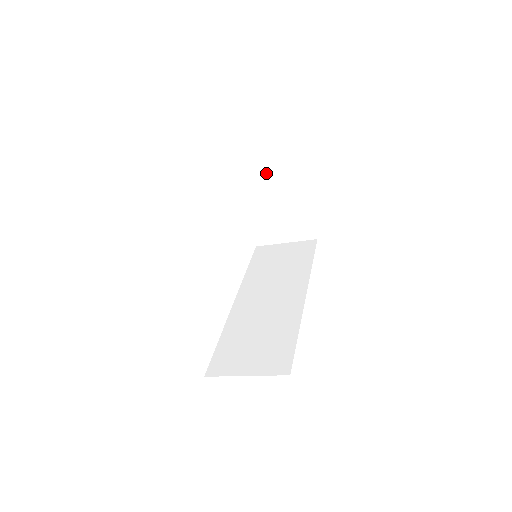
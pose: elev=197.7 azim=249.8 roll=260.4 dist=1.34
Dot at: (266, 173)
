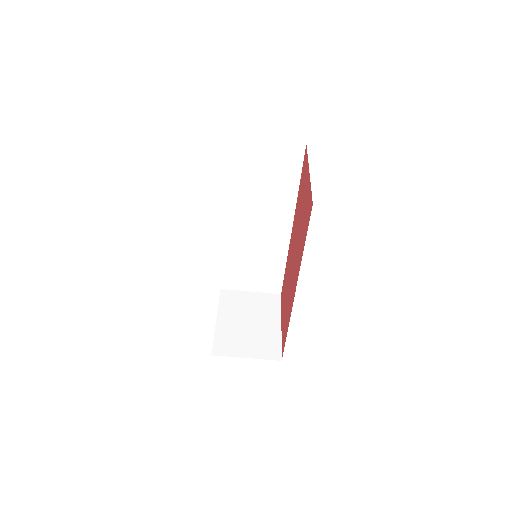
Dot at: (250, 297)
